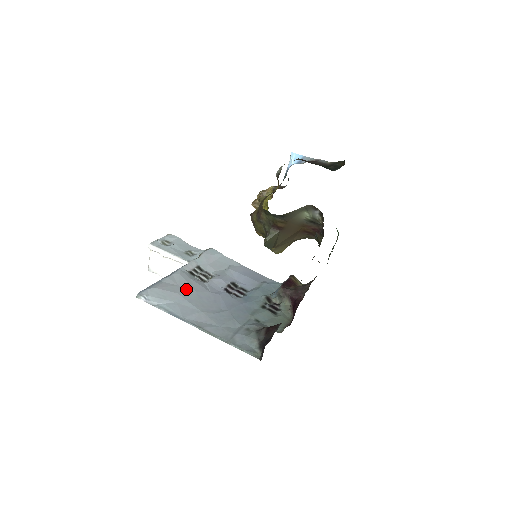
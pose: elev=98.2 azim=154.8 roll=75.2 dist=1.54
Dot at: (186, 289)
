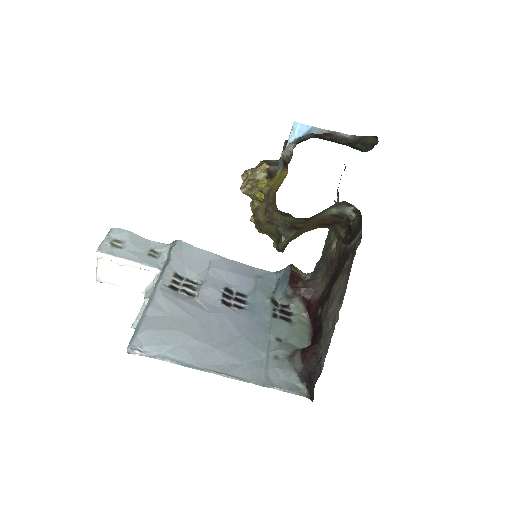
Dot at: (182, 319)
